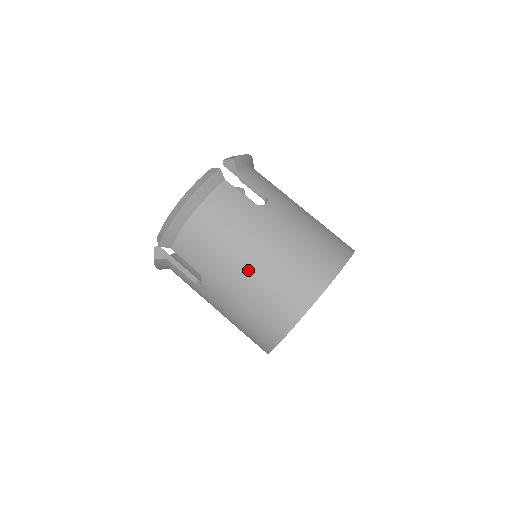
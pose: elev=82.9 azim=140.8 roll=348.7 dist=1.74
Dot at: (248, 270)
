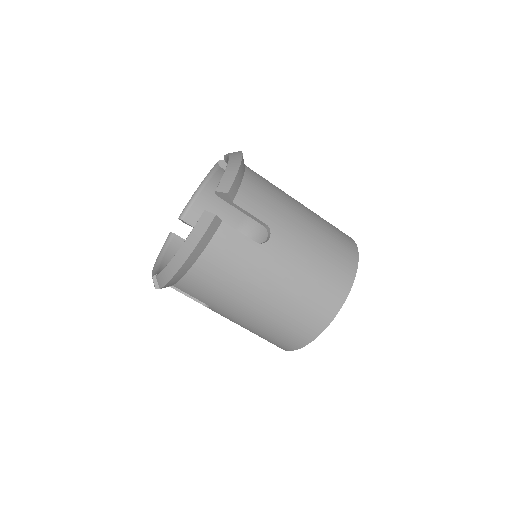
Dot at: (258, 309)
